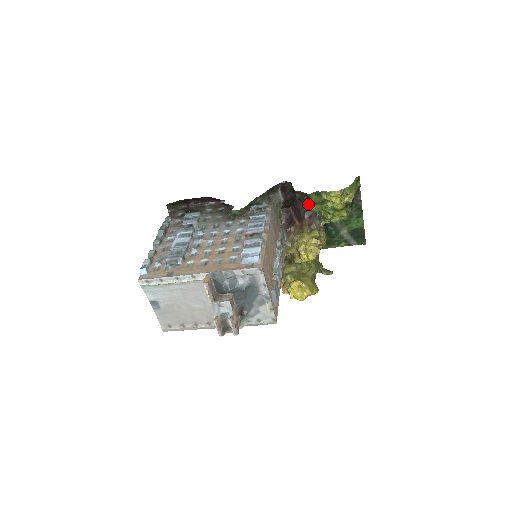
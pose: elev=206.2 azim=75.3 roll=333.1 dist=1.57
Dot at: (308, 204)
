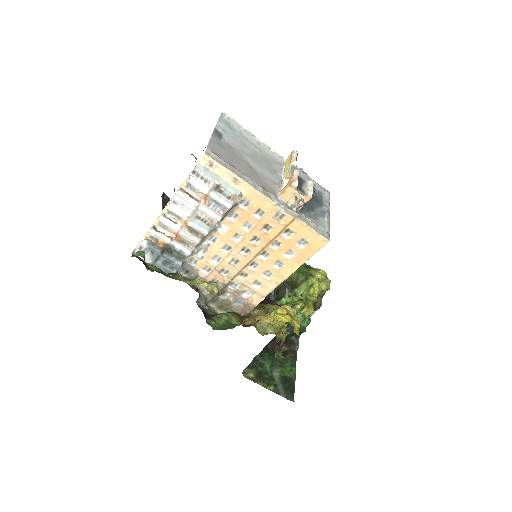
Dot at: (295, 272)
